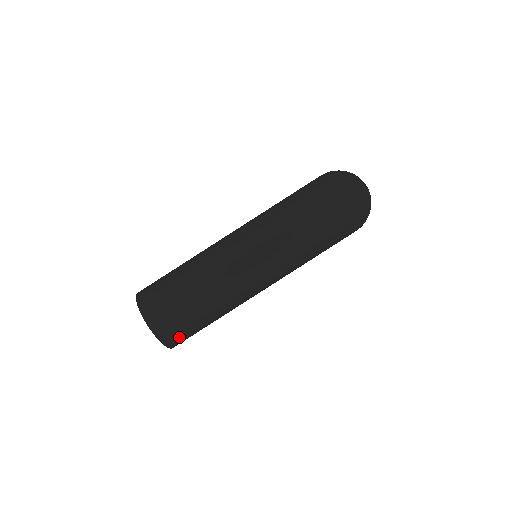
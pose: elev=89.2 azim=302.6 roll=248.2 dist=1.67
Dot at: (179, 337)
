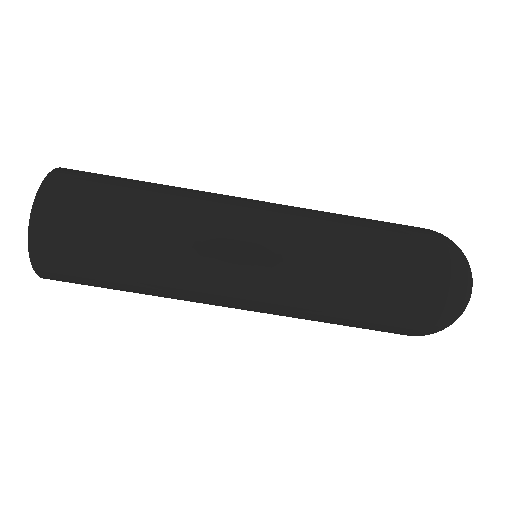
Dot at: (59, 257)
